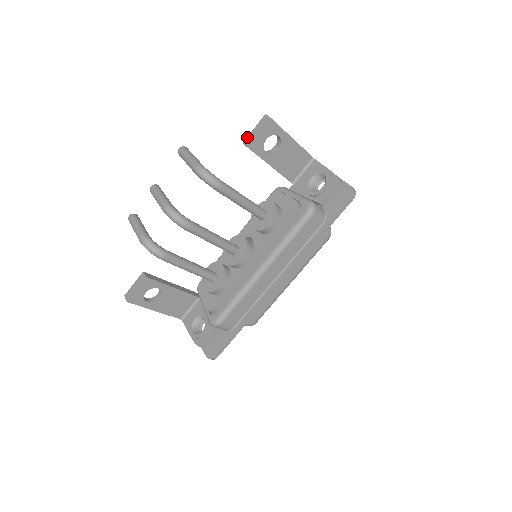
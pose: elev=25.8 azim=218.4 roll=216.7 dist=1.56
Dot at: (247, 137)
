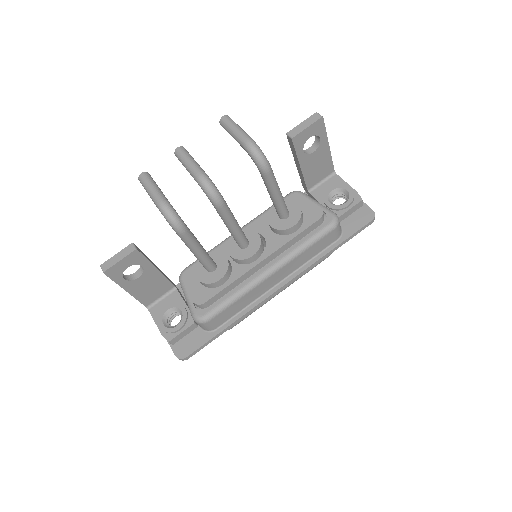
Dot at: (292, 129)
